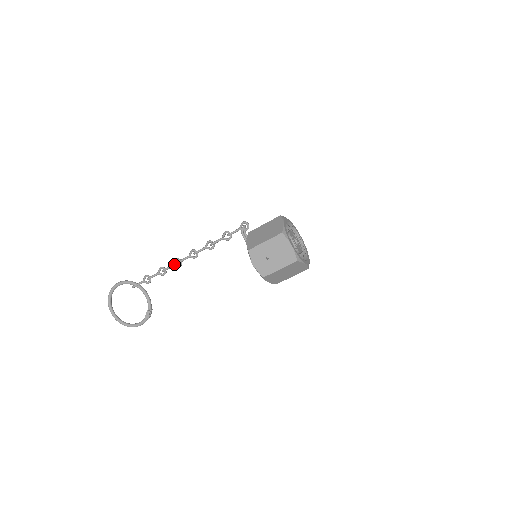
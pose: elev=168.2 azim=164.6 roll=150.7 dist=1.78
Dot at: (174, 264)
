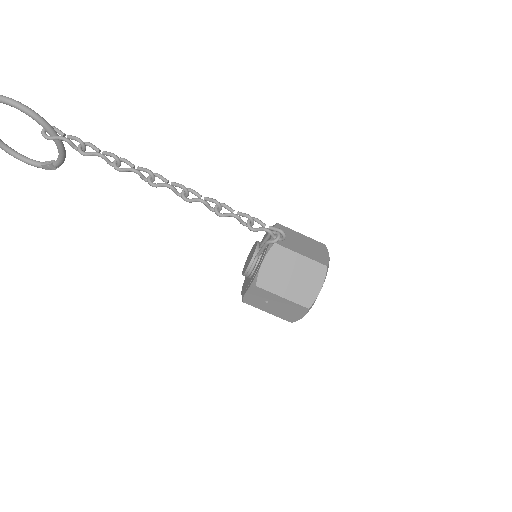
Dot at: (140, 173)
